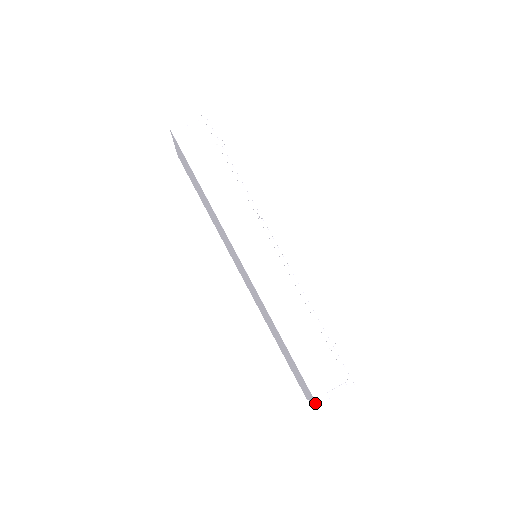
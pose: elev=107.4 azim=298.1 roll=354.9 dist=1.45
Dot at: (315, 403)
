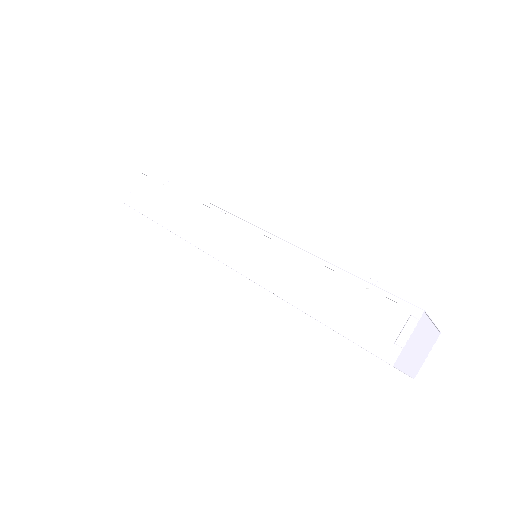
Dot at: occluded
